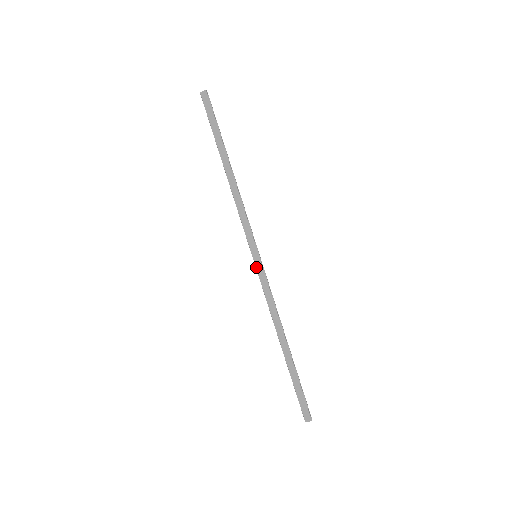
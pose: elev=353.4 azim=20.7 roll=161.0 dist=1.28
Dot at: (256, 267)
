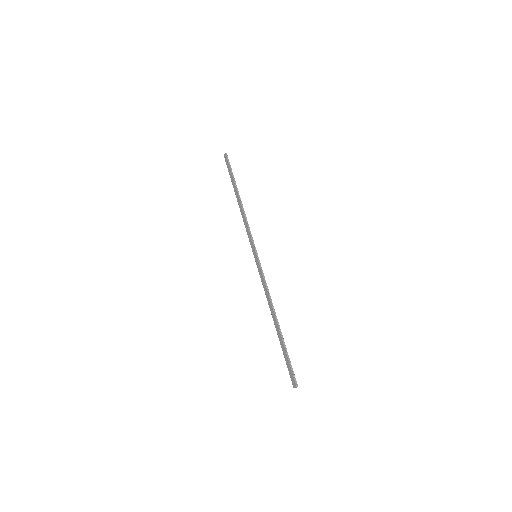
Dot at: (256, 264)
